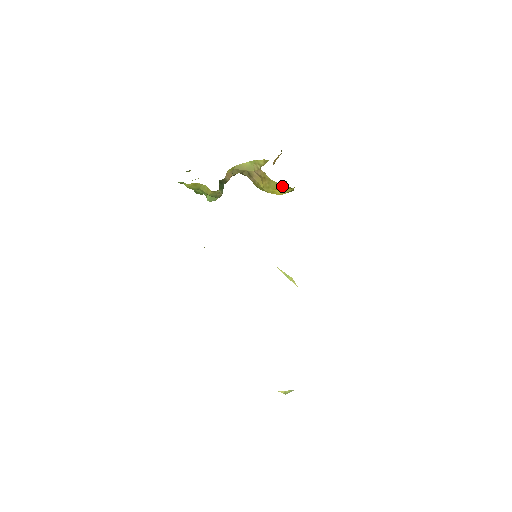
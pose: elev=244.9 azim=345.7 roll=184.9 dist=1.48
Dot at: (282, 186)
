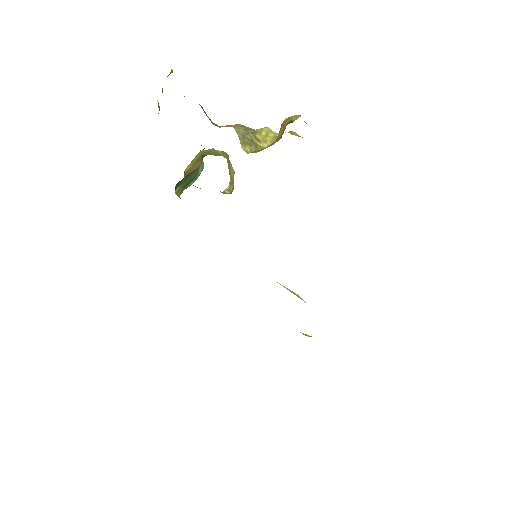
Dot at: occluded
